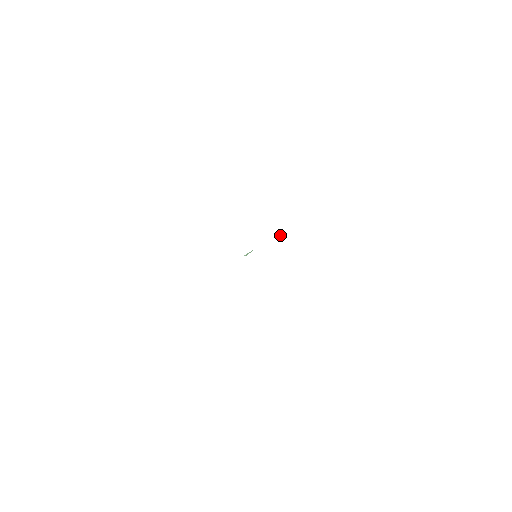
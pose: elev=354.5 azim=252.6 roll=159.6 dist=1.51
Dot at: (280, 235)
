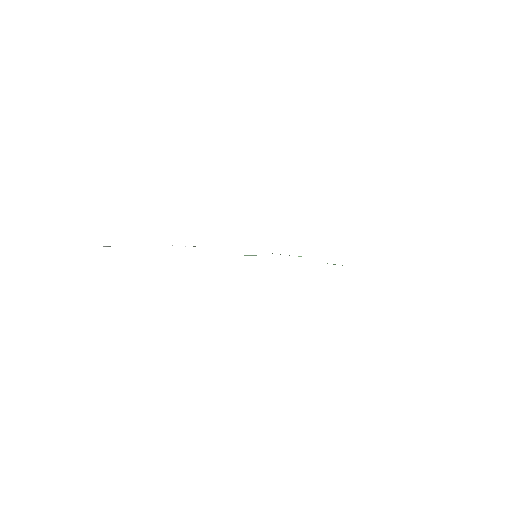
Dot at: occluded
